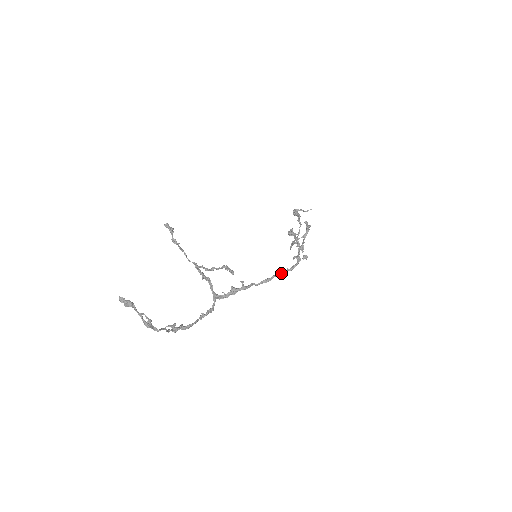
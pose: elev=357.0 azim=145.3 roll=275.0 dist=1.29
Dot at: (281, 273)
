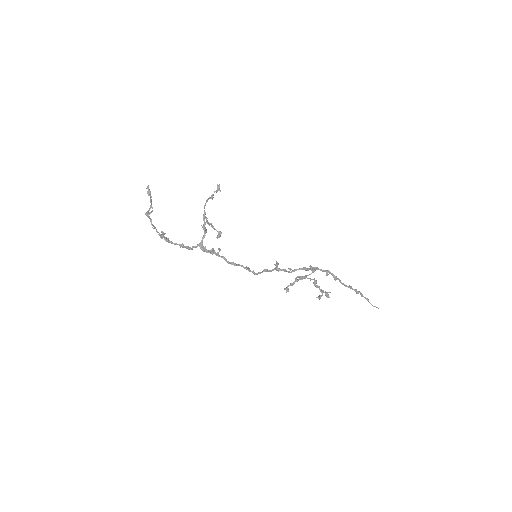
Dot at: (245, 267)
